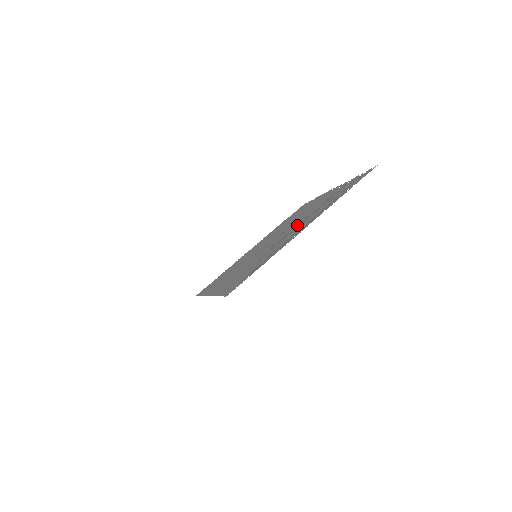
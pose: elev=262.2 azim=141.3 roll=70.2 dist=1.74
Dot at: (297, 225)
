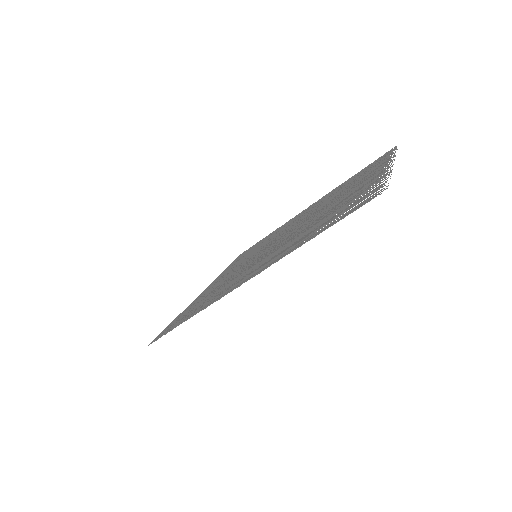
Dot at: occluded
